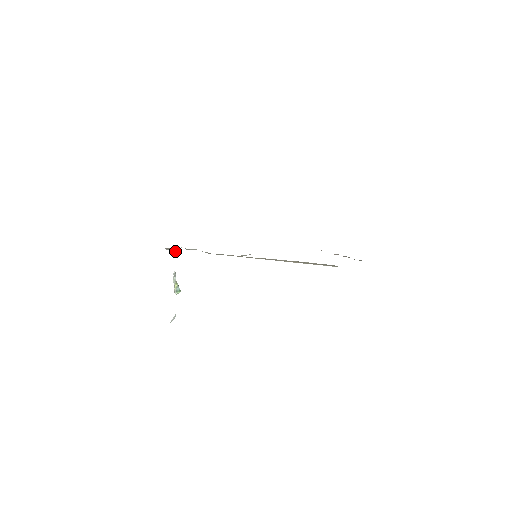
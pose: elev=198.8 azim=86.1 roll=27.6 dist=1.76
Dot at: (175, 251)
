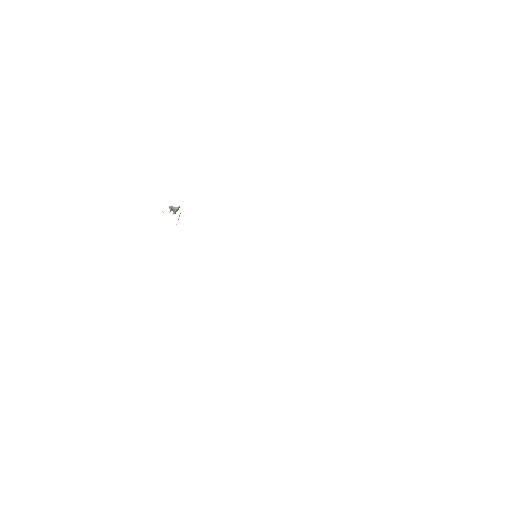
Dot at: occluded
